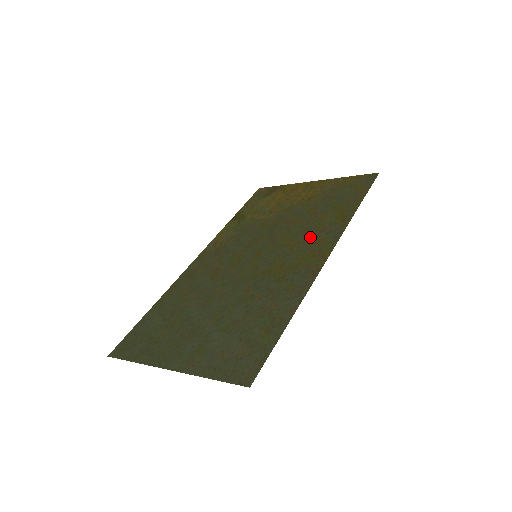
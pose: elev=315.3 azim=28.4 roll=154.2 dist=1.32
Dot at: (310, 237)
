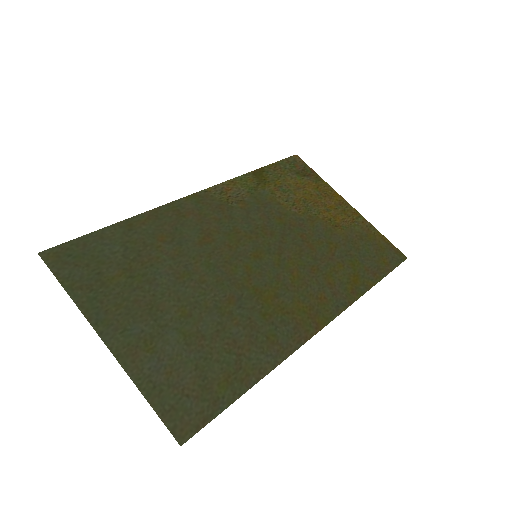
Dot at: (316, 283)
